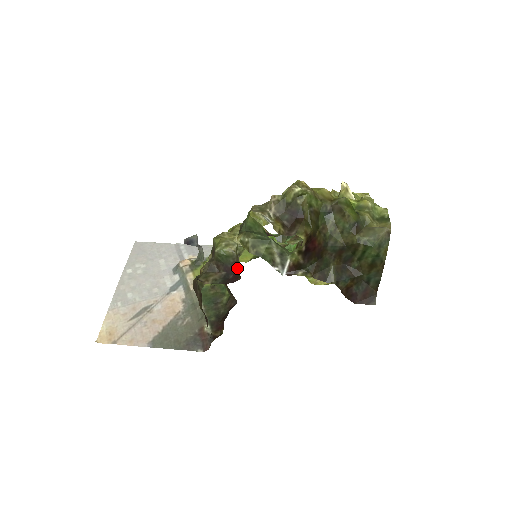
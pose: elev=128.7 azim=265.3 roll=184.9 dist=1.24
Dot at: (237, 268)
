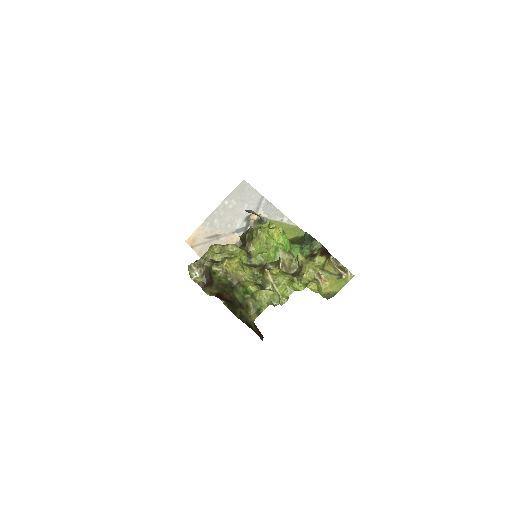
Dot at: occluded
